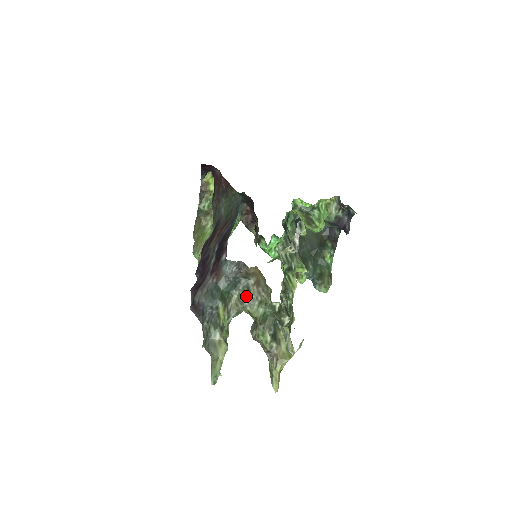
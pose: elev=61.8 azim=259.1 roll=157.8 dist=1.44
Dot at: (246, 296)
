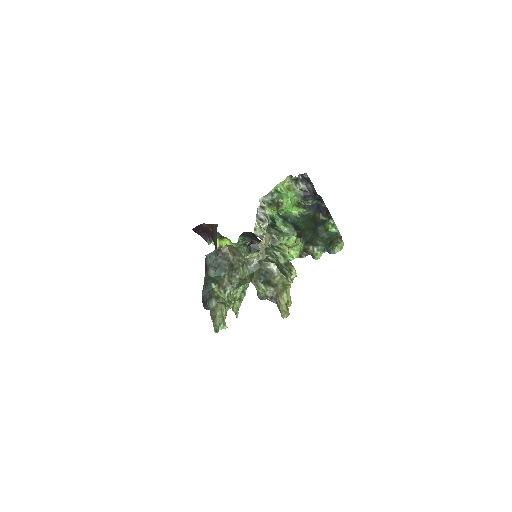
Dot at: (232, 270)
